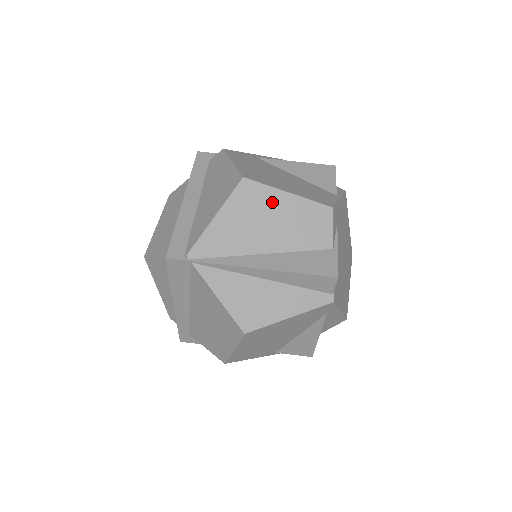
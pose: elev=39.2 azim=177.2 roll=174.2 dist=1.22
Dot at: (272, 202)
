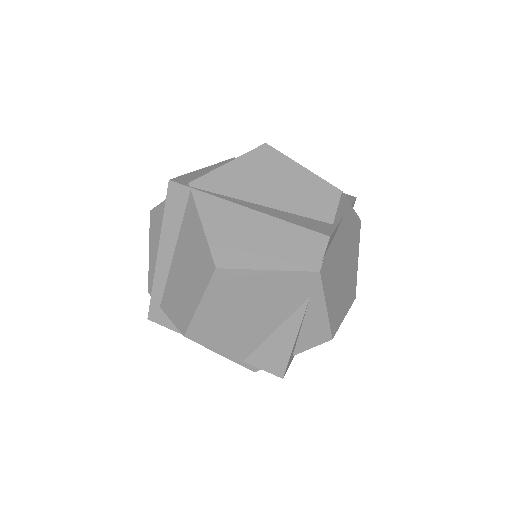
Dot at: (285, 169)
